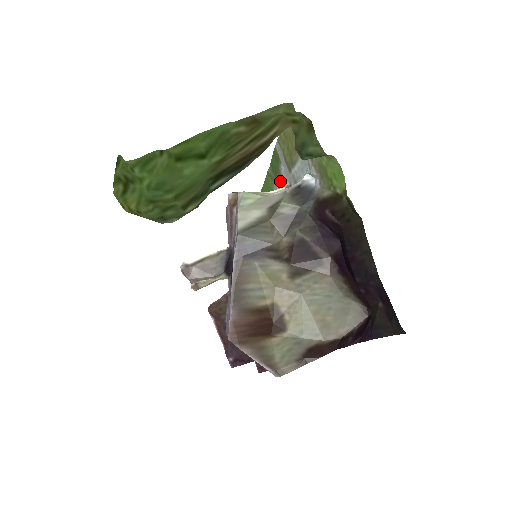
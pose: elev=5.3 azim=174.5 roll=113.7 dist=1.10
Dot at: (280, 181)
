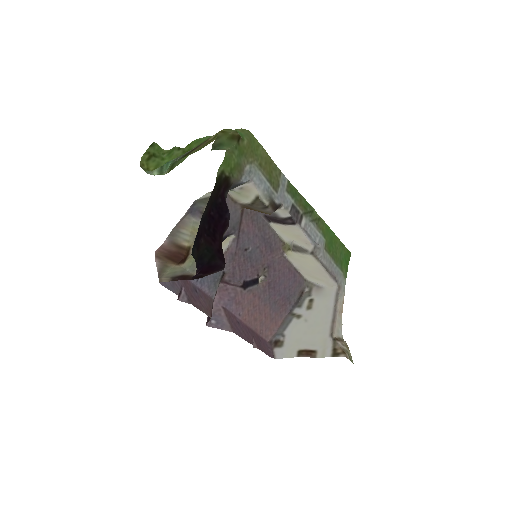
Dot at: (298, 211)
